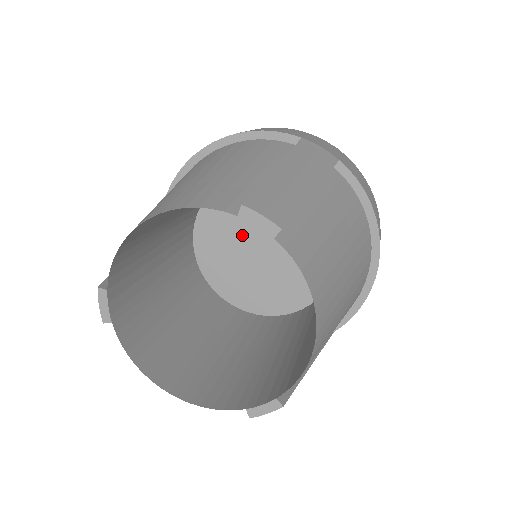
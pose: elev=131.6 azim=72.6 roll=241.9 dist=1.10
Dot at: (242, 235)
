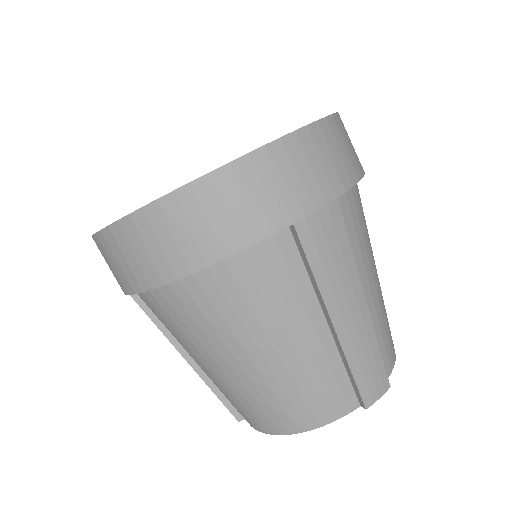
Dot at: occluded
